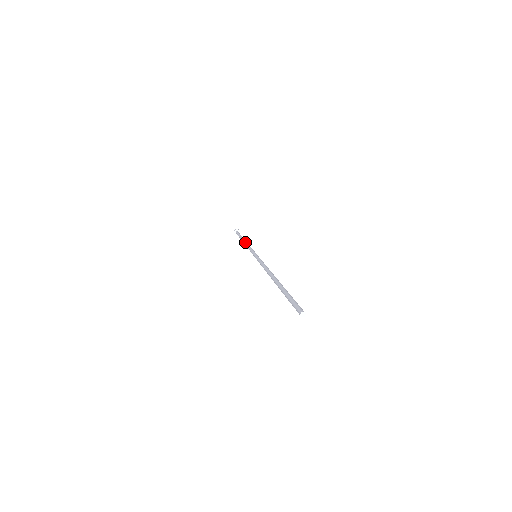
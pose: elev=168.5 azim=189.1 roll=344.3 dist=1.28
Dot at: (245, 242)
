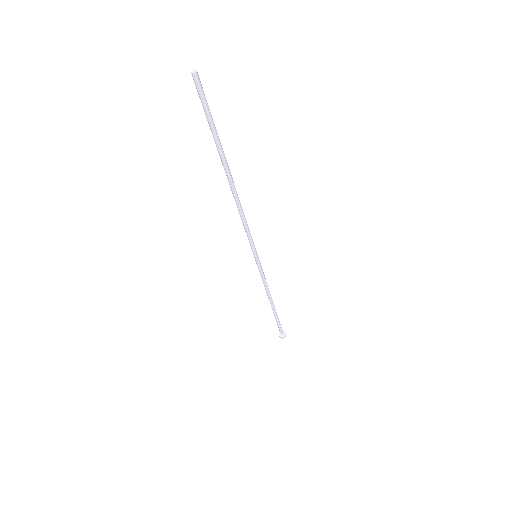
Dot at: (268, 295)
